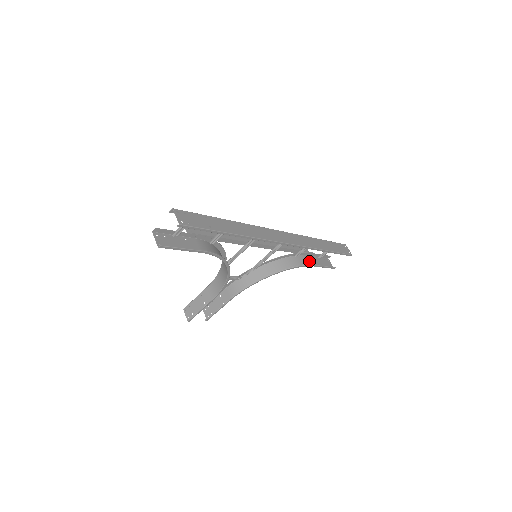
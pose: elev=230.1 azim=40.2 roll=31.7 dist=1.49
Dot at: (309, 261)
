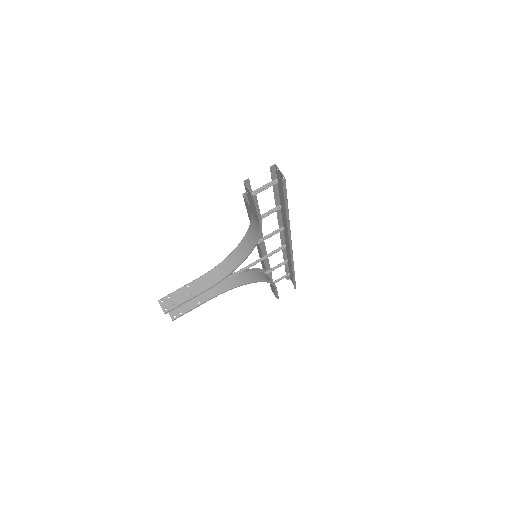
Dot at: occluded
